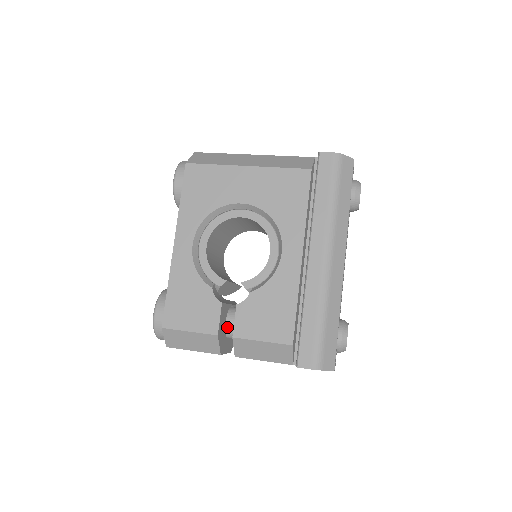
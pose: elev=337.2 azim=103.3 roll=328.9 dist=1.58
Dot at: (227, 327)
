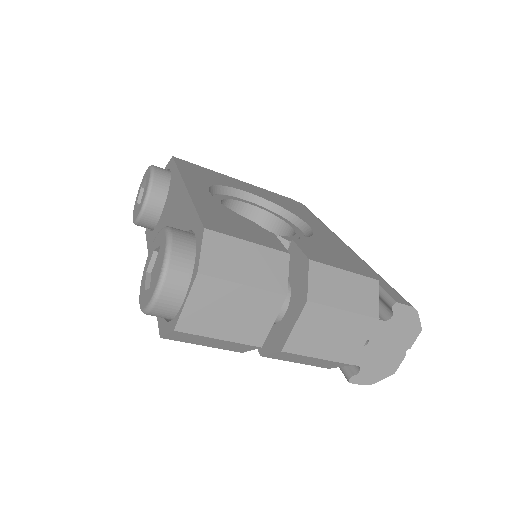
Dot at: occluded
